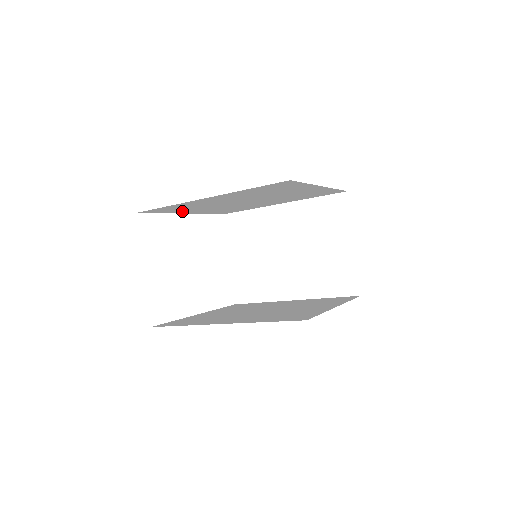
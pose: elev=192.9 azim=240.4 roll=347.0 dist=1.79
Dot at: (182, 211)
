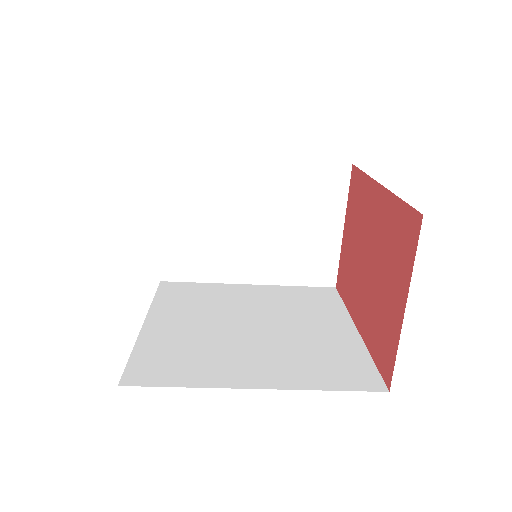
Dot at: occluded
